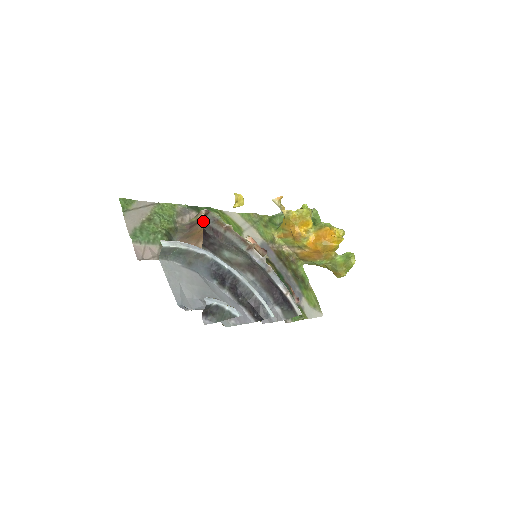
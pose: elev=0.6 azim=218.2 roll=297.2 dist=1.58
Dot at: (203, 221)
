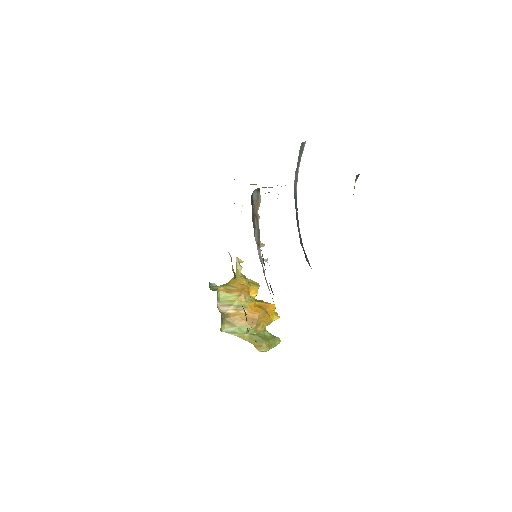
Dot at: occluded
